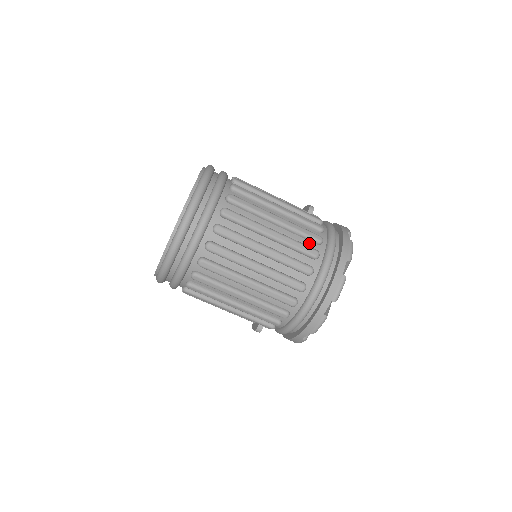
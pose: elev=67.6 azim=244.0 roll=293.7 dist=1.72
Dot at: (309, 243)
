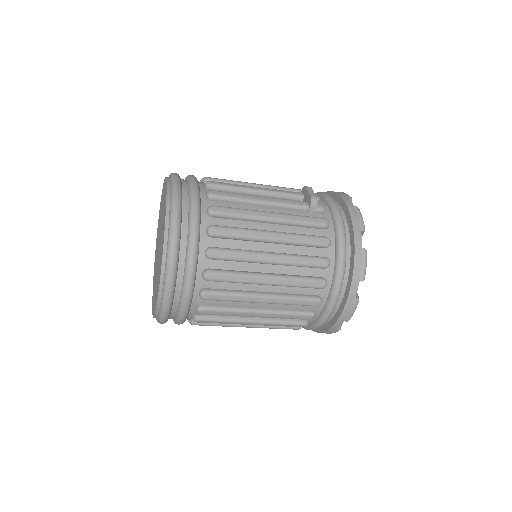
Dot at: (314, 271)
